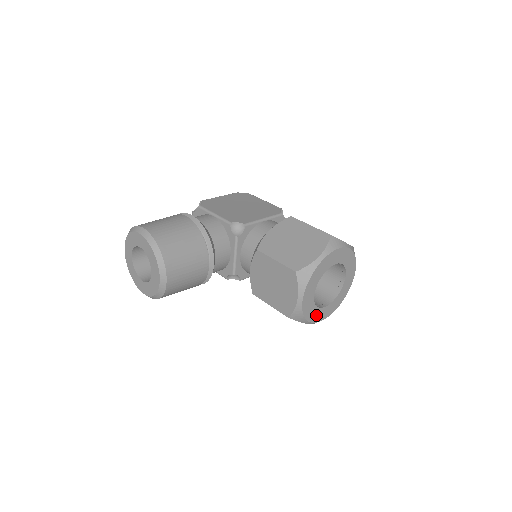
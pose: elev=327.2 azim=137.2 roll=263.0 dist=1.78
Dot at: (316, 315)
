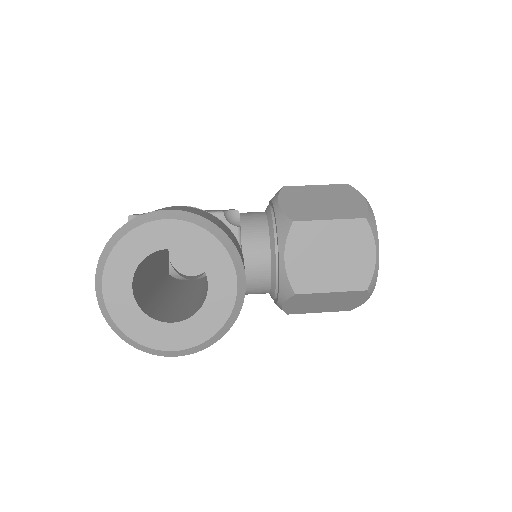
Dot at: occluded
